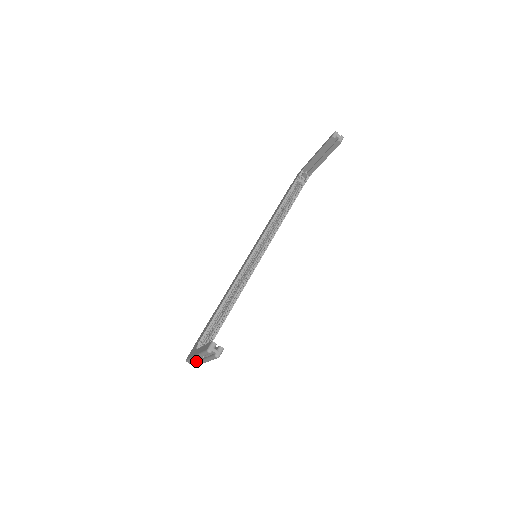
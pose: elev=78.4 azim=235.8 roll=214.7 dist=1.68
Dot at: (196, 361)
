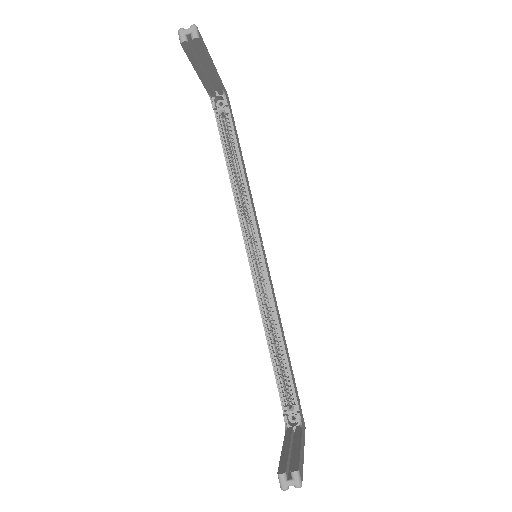
Dot at: occluded
